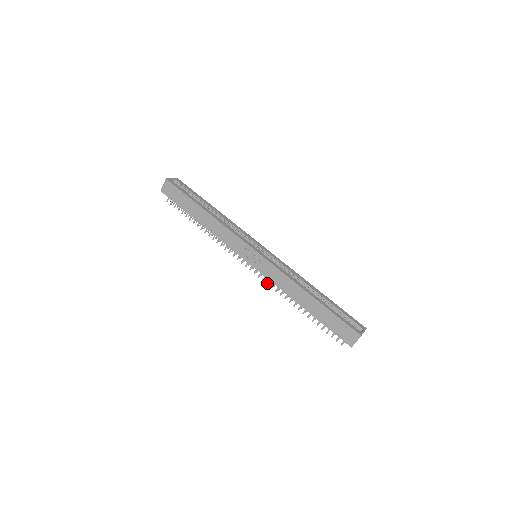
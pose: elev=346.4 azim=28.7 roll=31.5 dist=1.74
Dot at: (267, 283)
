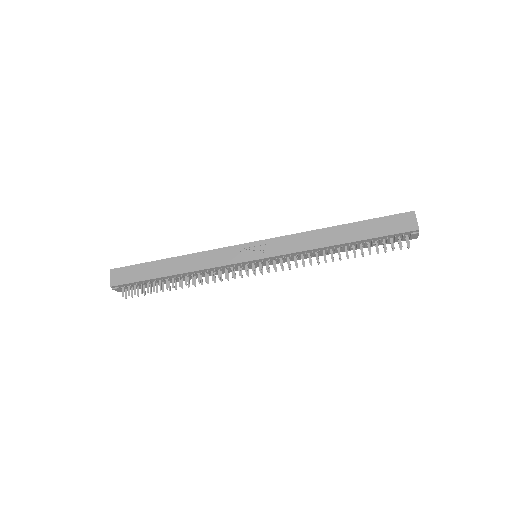
Dot at: (288, 266)
